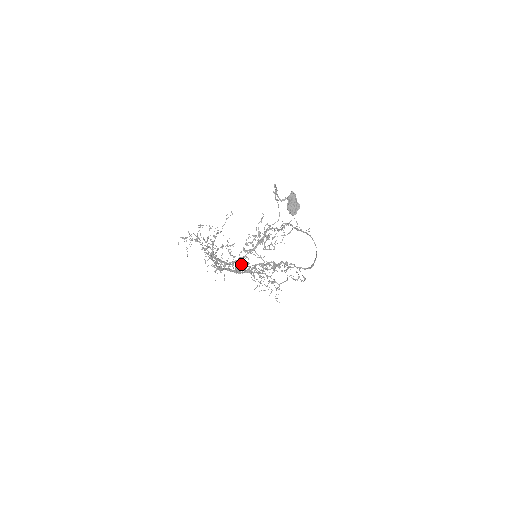
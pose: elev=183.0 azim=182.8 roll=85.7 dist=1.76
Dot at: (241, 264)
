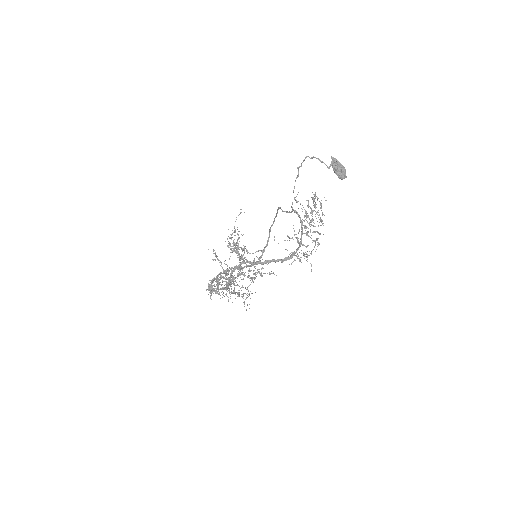
Dot at: (210, 284)
